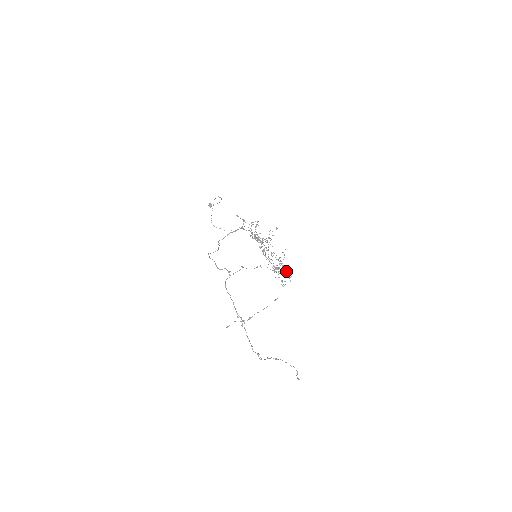
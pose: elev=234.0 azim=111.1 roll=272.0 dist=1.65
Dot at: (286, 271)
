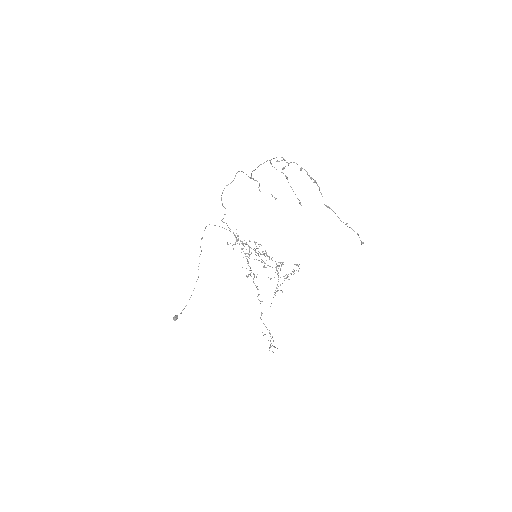
Dot at: occluded
